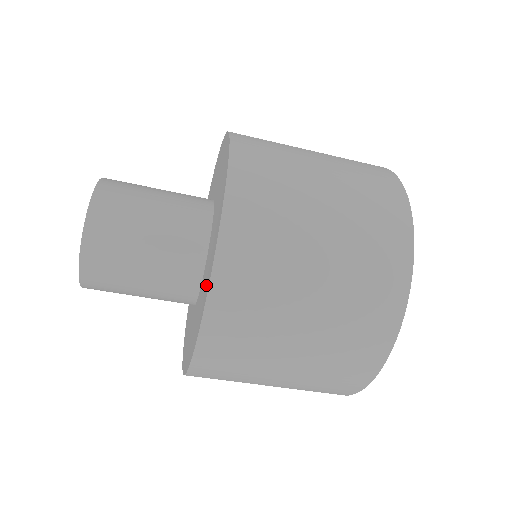
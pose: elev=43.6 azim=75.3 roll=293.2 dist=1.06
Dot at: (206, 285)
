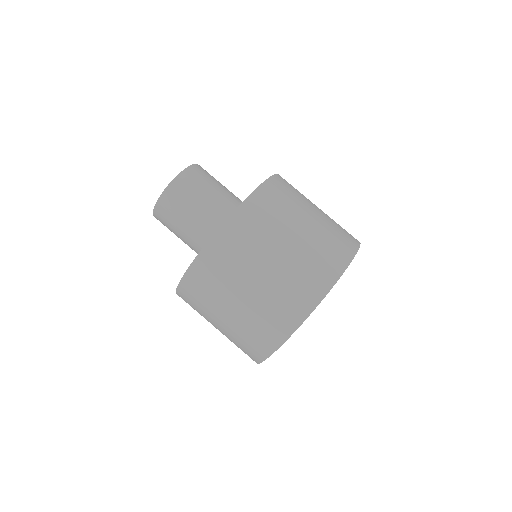
Dot at: occluded
